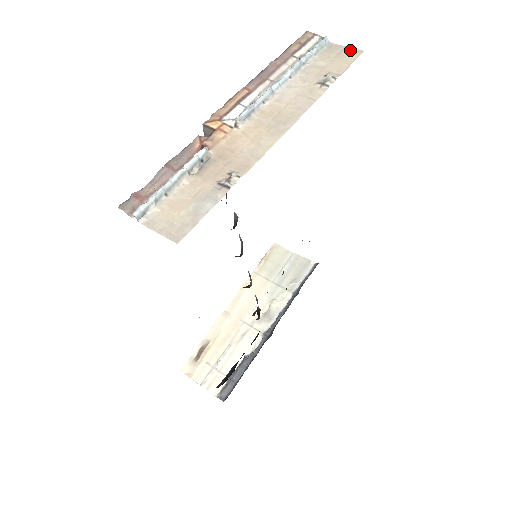
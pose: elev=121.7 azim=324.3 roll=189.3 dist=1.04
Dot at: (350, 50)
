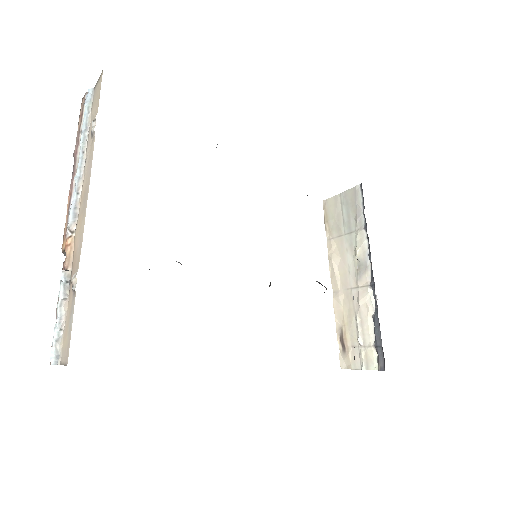
Dot at: (99, 80)
